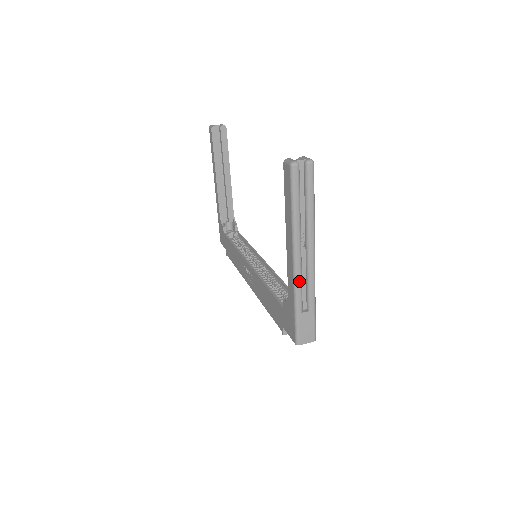
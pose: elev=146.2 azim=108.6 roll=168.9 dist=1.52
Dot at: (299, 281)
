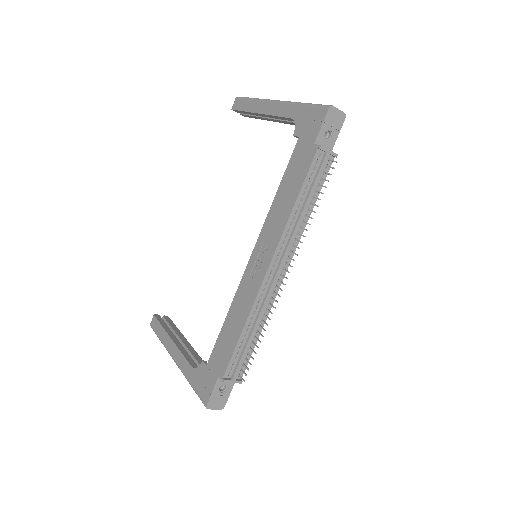
Dot at: occluded
